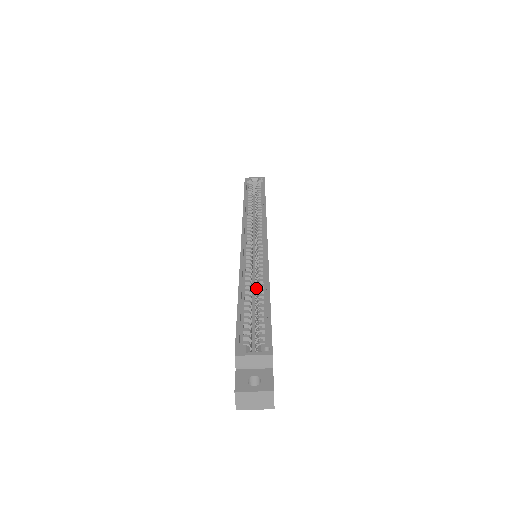
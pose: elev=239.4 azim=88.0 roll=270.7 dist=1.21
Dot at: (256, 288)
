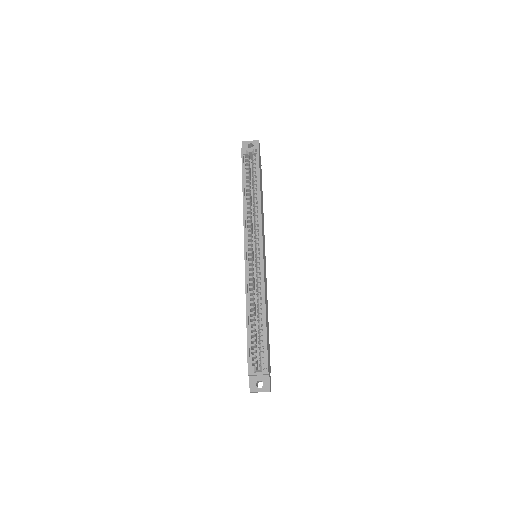
Dot at: (257, 306)
